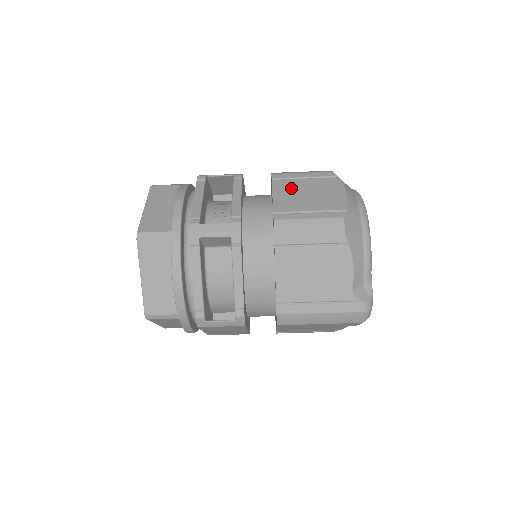
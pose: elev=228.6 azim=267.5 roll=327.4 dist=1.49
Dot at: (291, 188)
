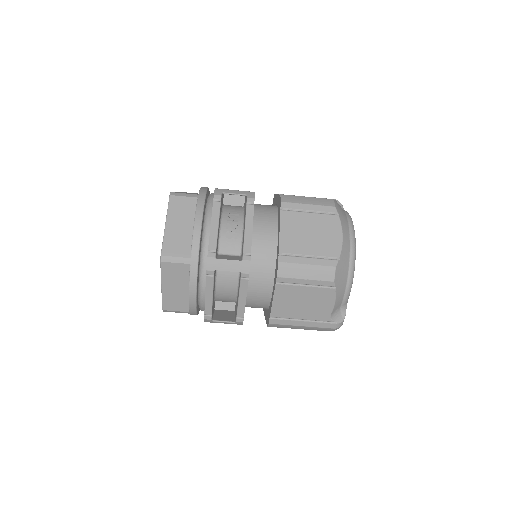
Dot at: (296, 224)
